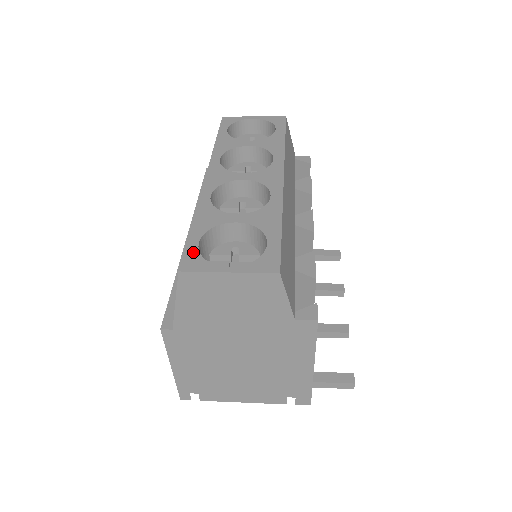
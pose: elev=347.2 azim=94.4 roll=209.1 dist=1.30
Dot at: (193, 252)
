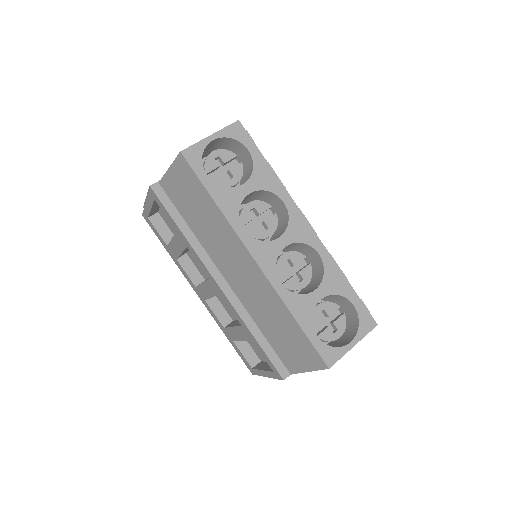
Dot at: (322, 347)
